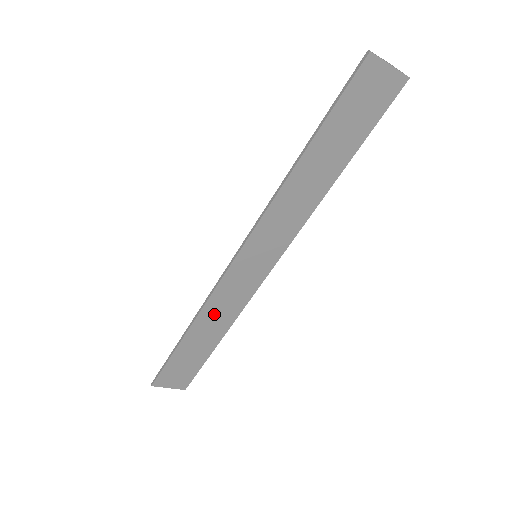
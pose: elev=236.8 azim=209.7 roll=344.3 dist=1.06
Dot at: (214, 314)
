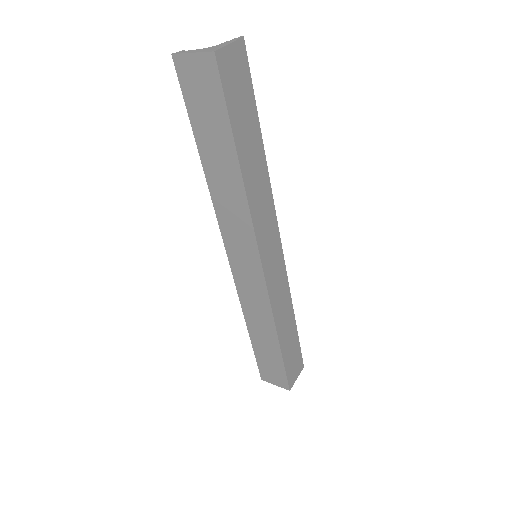
Dot at: (254, 313)
